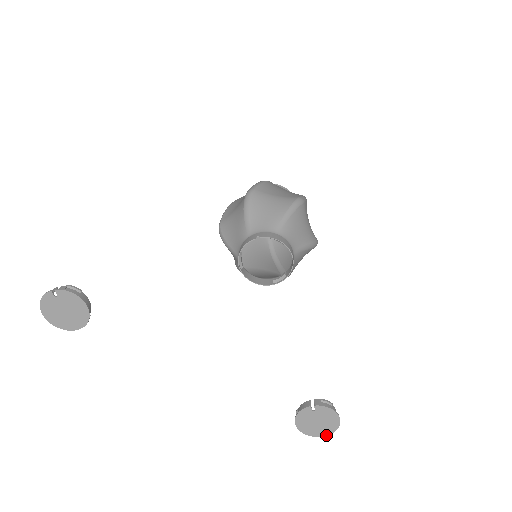
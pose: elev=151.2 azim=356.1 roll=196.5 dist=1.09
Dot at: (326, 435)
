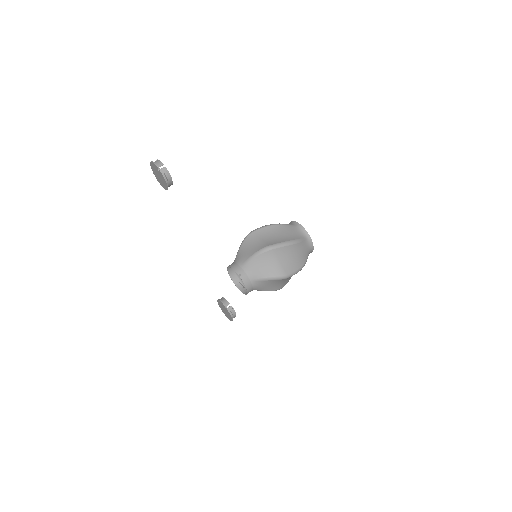
Dot at: (225, 315)
